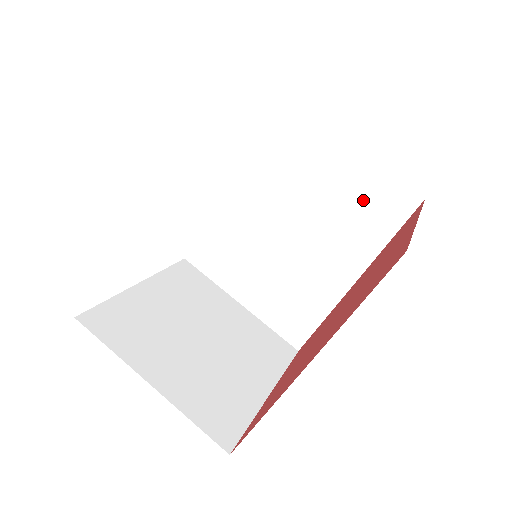
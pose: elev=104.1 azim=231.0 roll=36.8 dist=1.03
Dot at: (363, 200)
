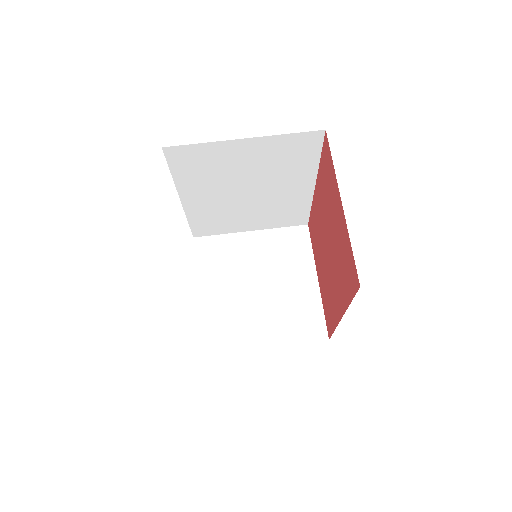
Dot at: (283, 154)
